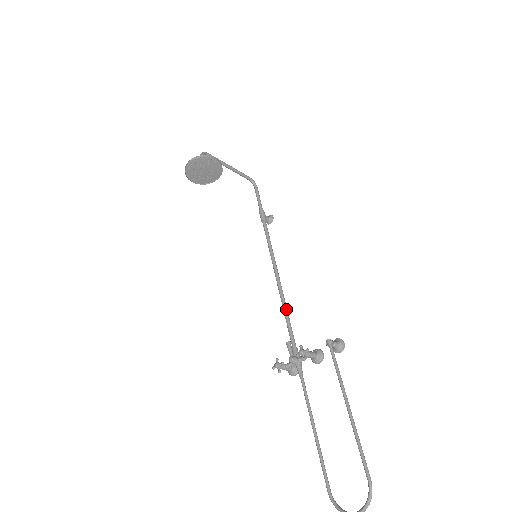
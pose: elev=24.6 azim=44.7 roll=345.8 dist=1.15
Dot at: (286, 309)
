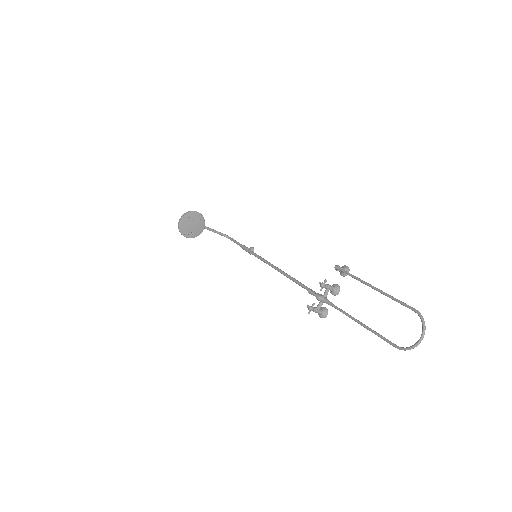
Dot at: occluded
